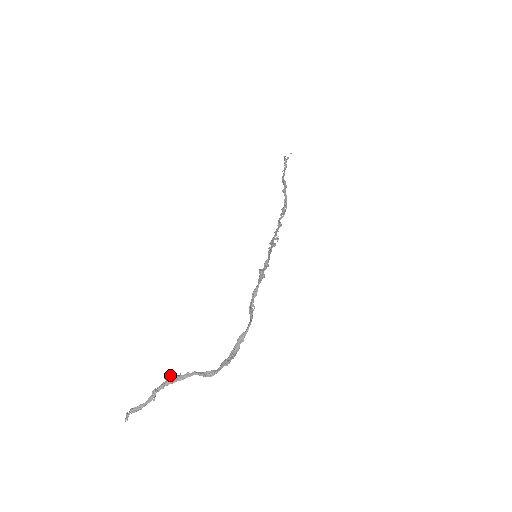
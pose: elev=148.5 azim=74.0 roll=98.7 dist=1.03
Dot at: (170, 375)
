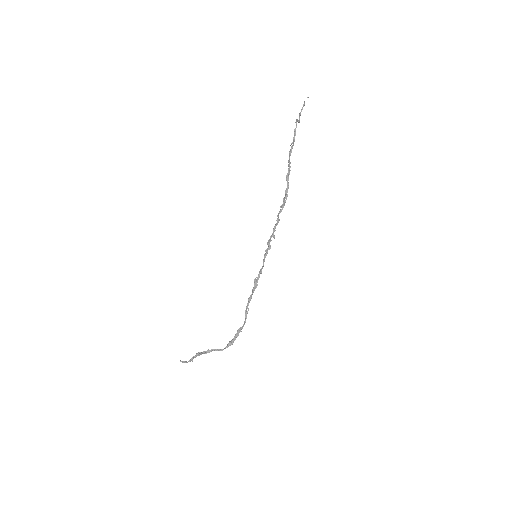
Dot at: (199, 353)
